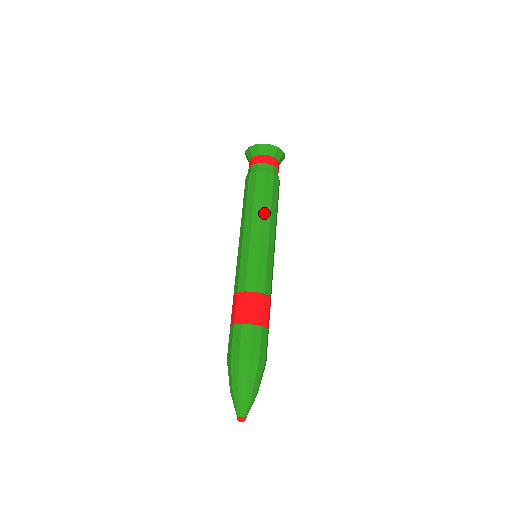
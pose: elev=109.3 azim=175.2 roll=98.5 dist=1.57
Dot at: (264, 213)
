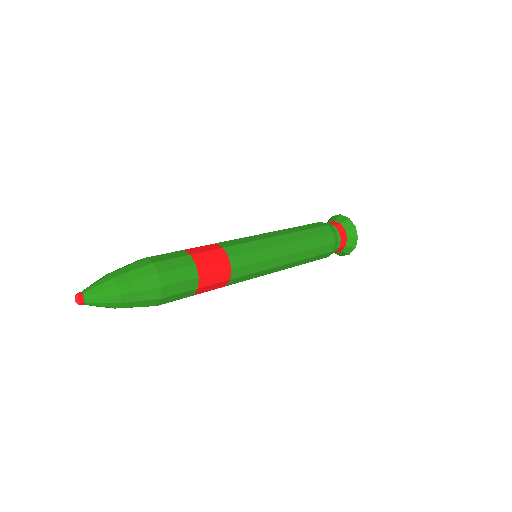
Dot at: (301, 243)
